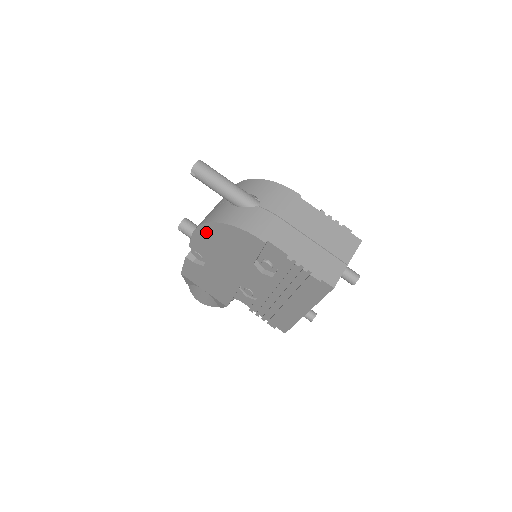
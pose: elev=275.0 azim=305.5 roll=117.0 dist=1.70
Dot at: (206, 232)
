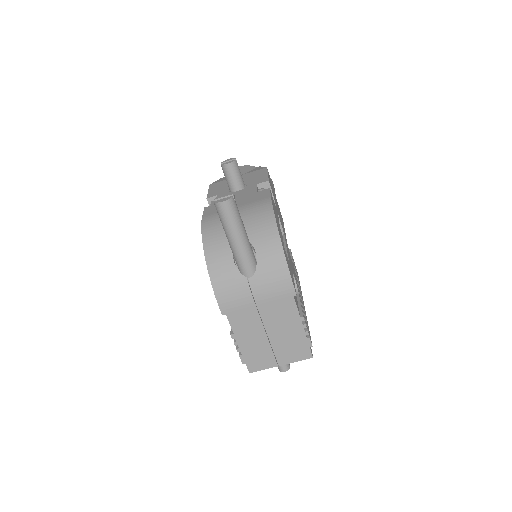
Dot at: occluded
